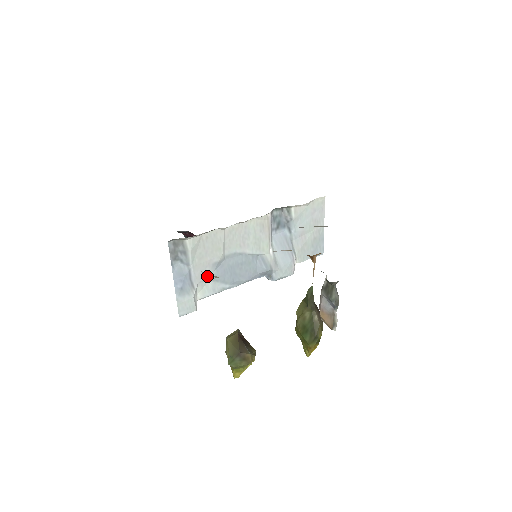
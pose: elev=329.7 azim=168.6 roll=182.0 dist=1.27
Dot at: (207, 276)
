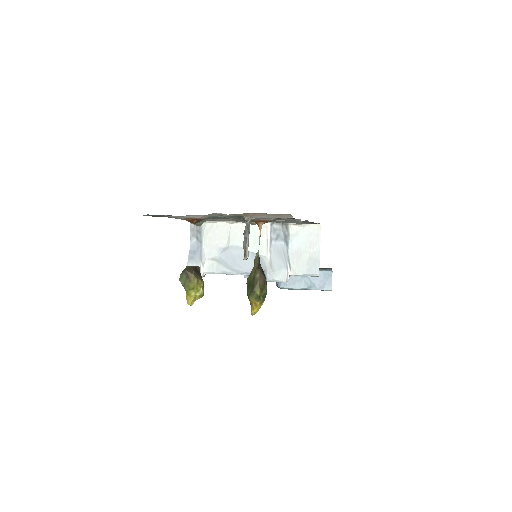
Dot at: (214, 256)
